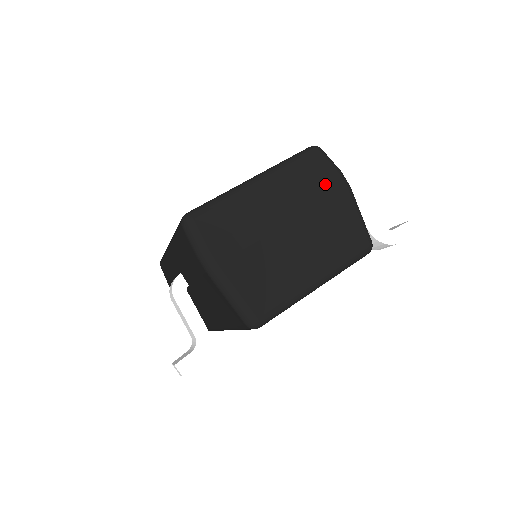
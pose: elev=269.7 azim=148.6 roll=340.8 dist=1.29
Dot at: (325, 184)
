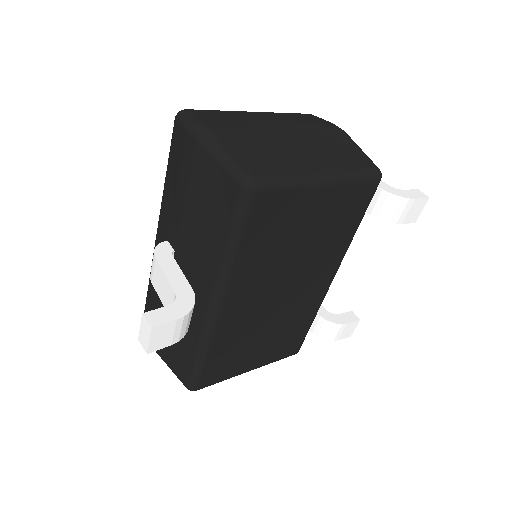
Dot at: (321, 124)
